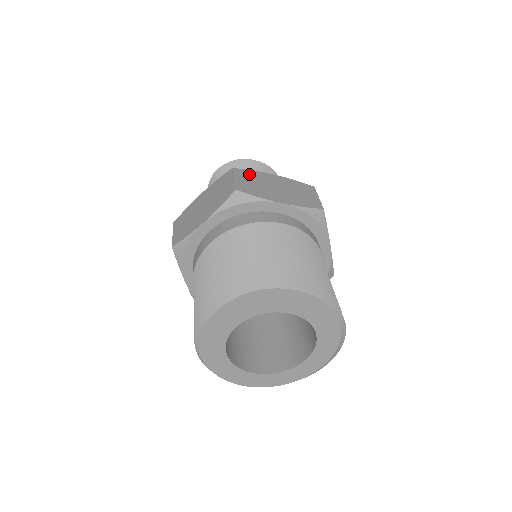
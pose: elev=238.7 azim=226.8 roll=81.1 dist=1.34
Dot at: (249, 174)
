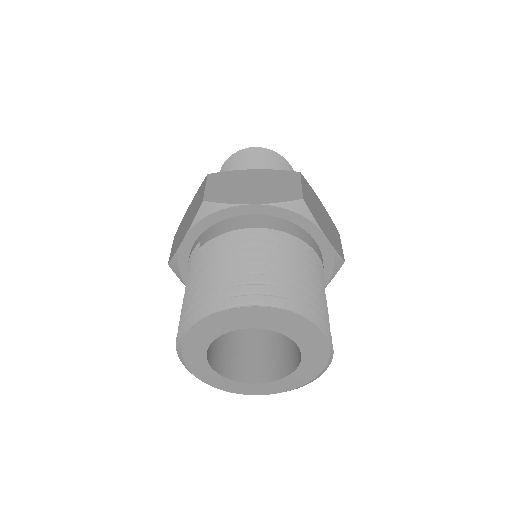
Dot at: (309, 188)
